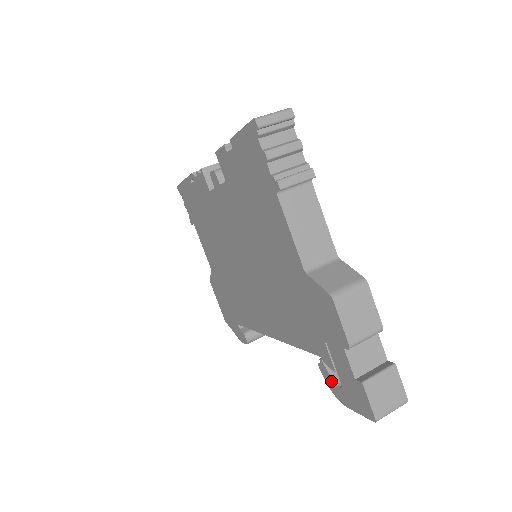
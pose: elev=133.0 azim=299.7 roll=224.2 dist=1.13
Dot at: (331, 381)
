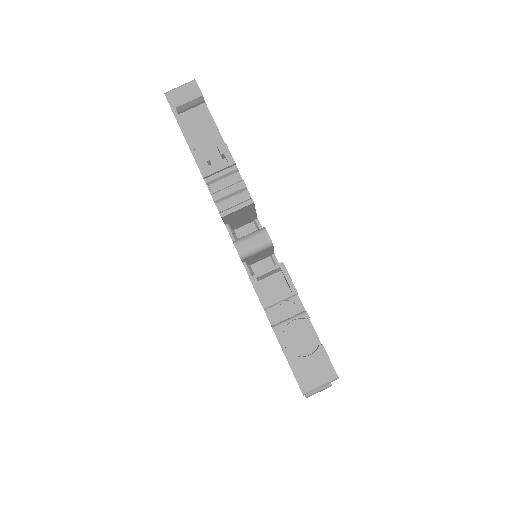
Dot at: occluded
